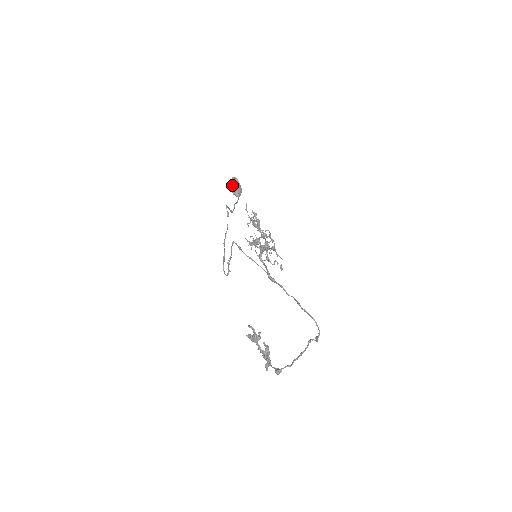
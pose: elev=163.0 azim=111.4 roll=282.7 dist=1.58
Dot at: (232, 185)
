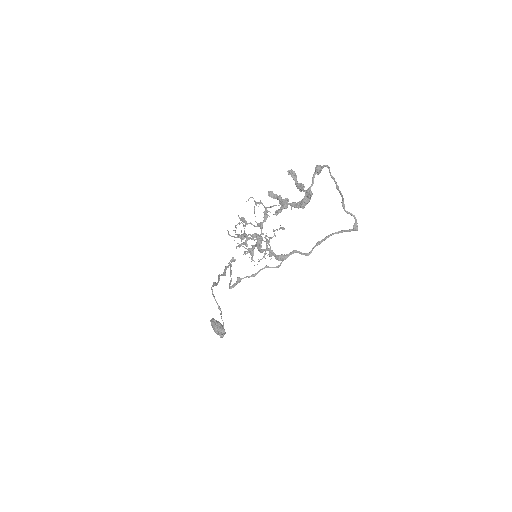
Dot at: (213, 322)
